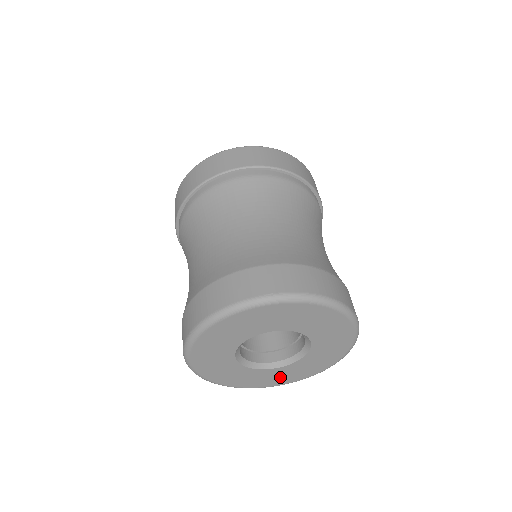
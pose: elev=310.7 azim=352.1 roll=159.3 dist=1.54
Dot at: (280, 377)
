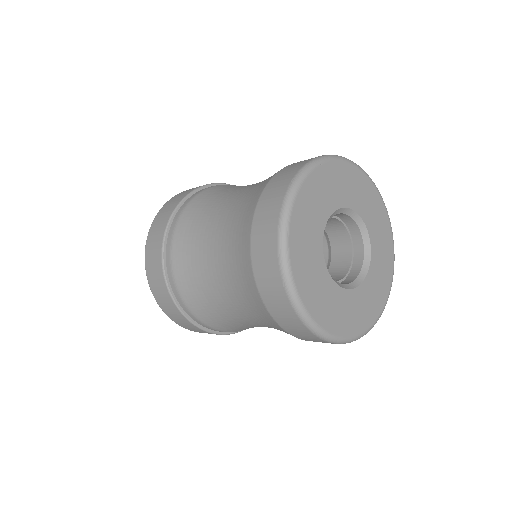
Dot at: (380, 283)
